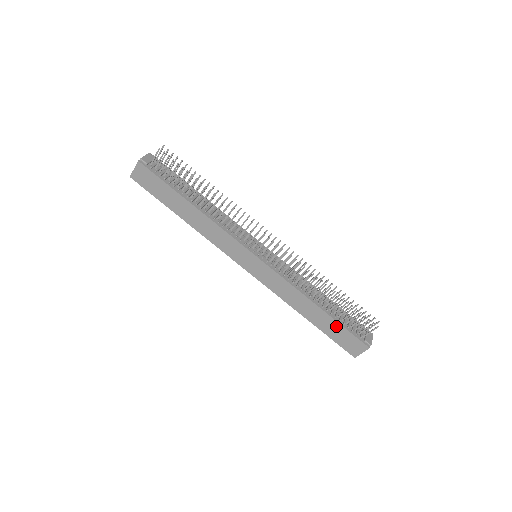
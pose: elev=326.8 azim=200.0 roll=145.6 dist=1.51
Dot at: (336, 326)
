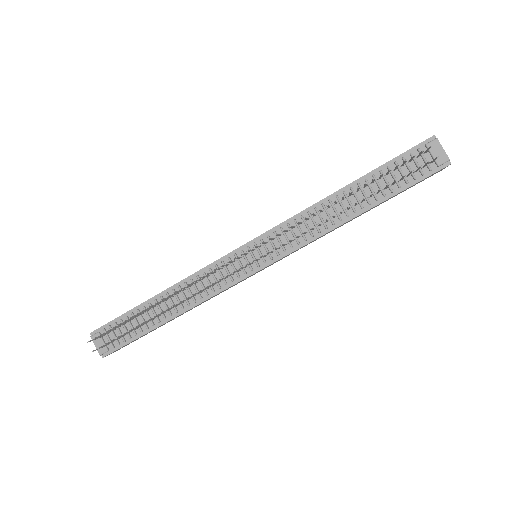
Dot at: occluded
